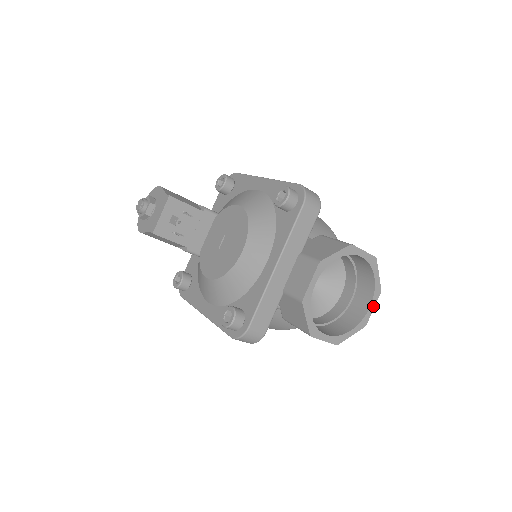
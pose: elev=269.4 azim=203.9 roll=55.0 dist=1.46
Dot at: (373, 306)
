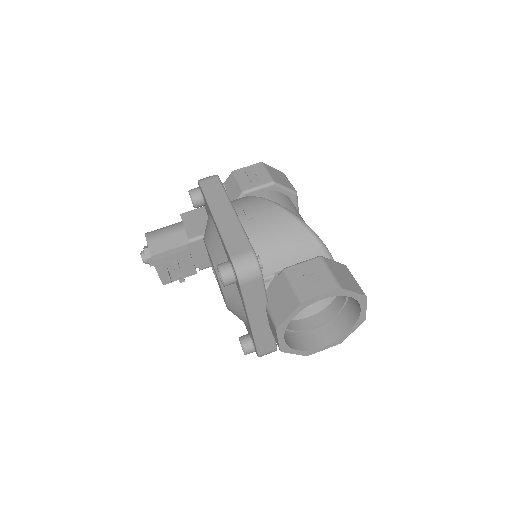
Dot at: (364, 308)
